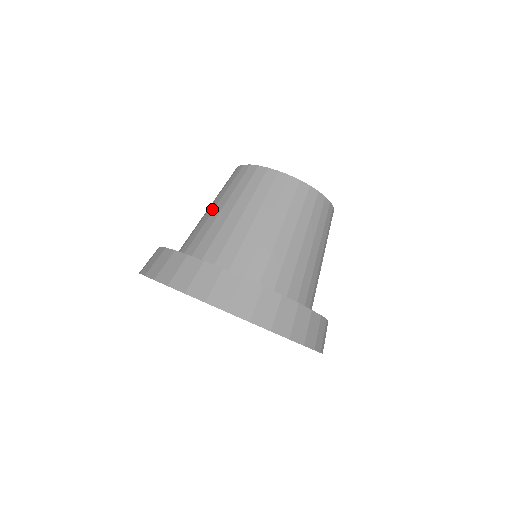
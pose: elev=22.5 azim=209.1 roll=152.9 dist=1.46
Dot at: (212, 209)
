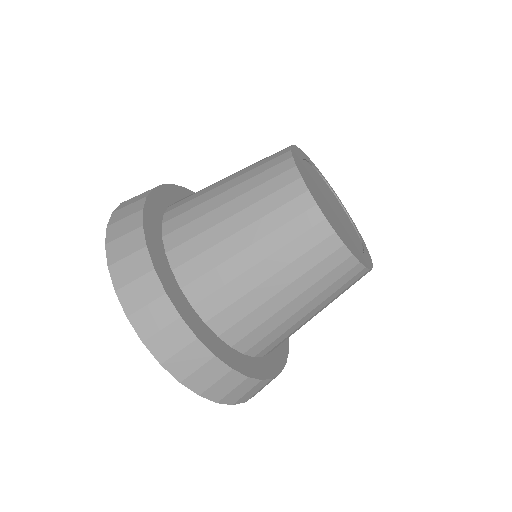
Dot at: (225, 199)
